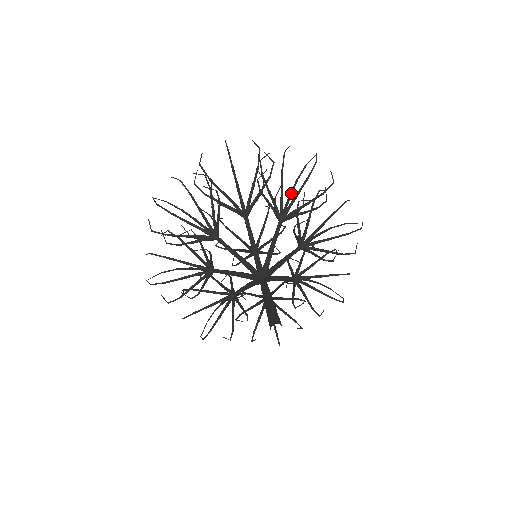
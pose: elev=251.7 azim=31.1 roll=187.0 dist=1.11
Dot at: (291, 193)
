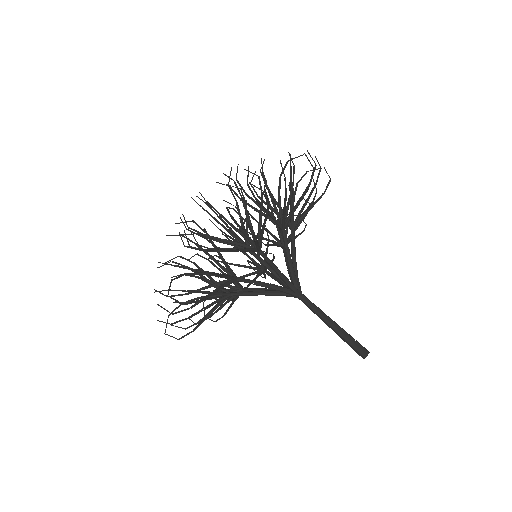
Dot at: occluded
